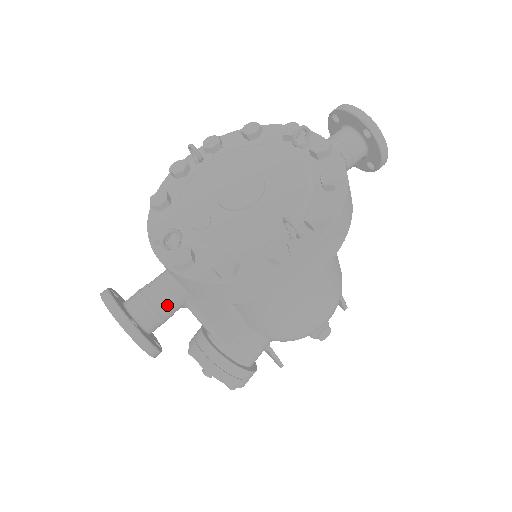
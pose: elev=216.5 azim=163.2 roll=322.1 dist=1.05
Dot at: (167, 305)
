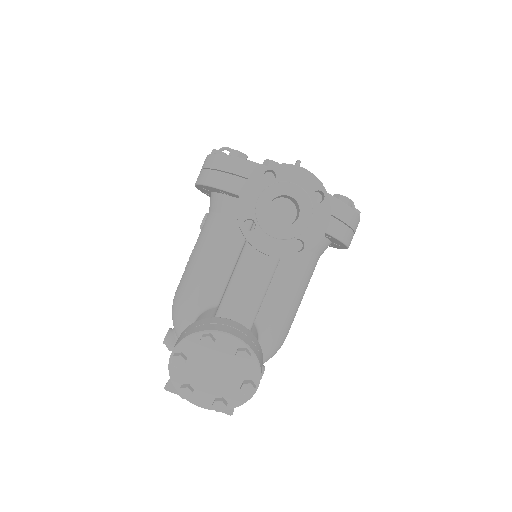
Dot at: occluded
